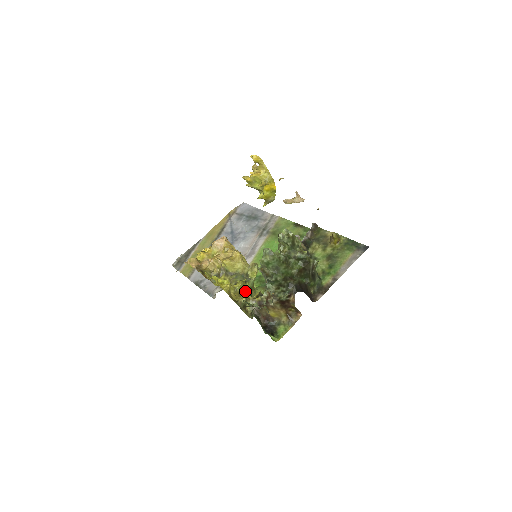
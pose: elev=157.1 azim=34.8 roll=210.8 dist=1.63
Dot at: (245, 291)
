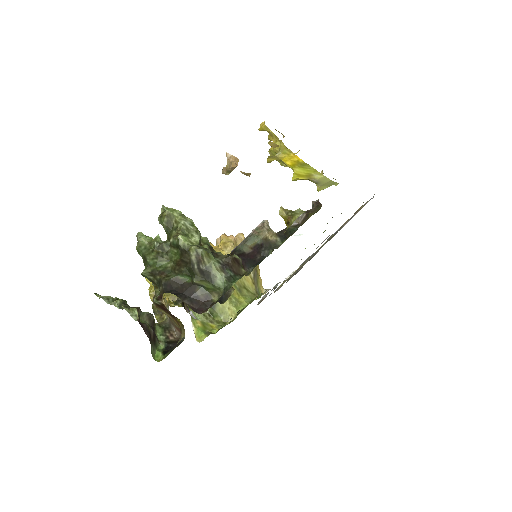
Dot at: occluded
